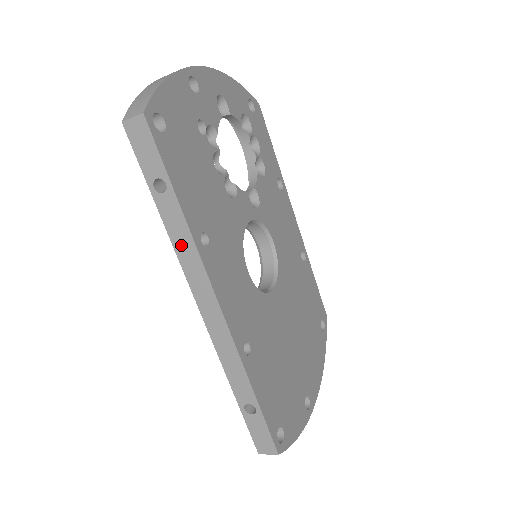
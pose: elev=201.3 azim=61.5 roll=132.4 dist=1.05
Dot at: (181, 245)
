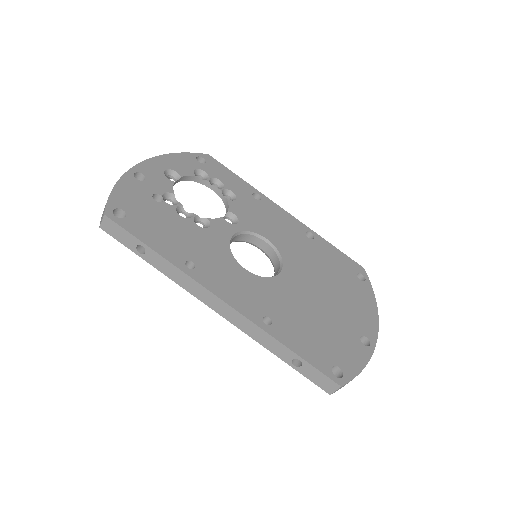
Dot at: (176, 277)
